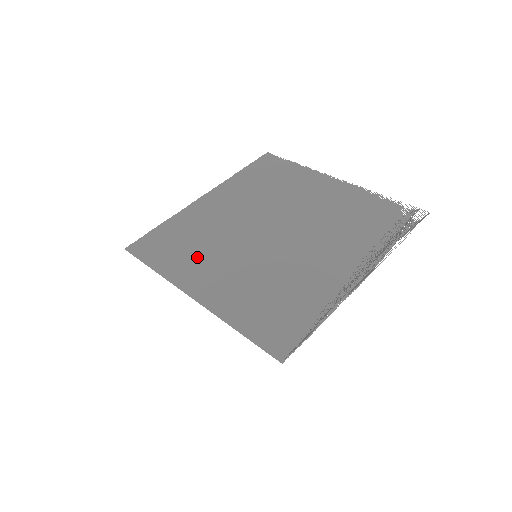
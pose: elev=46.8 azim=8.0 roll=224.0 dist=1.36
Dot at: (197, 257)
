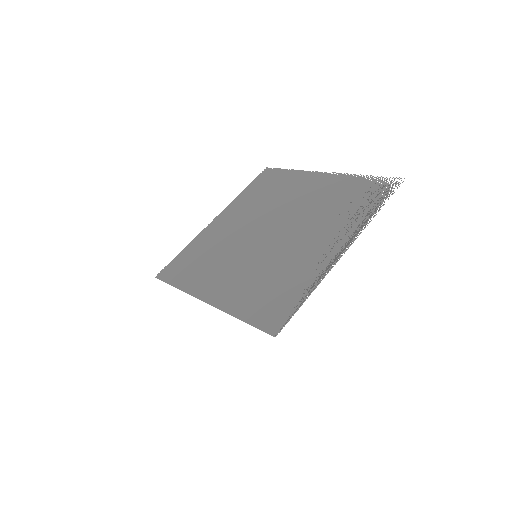
Dot at: (210, 269)
